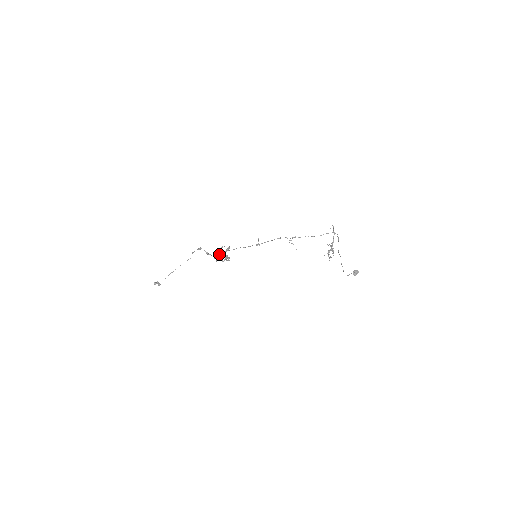
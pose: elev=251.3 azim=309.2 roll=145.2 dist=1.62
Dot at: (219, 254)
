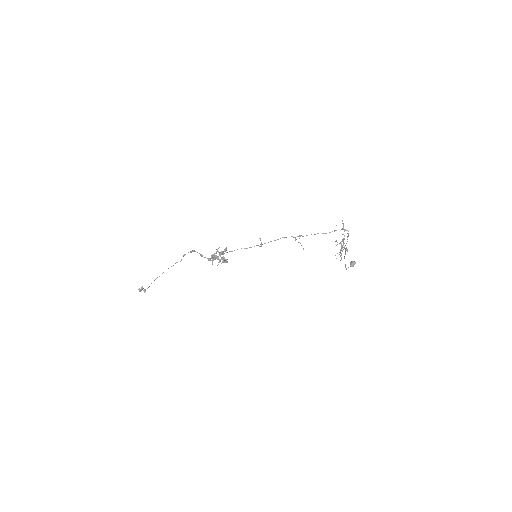
Dot at: (215, 256)
